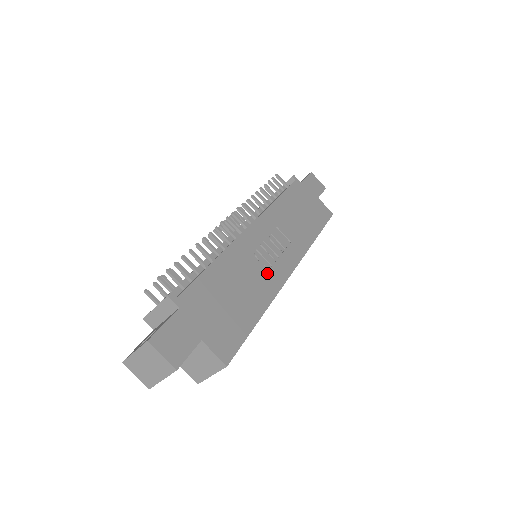
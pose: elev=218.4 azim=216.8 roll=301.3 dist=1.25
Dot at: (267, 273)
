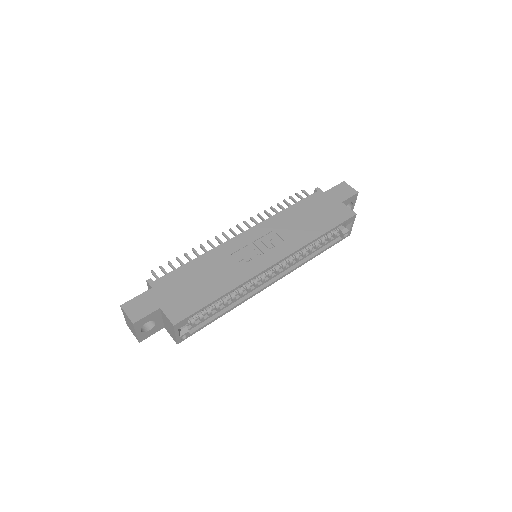
Dot at: (244, 265)
